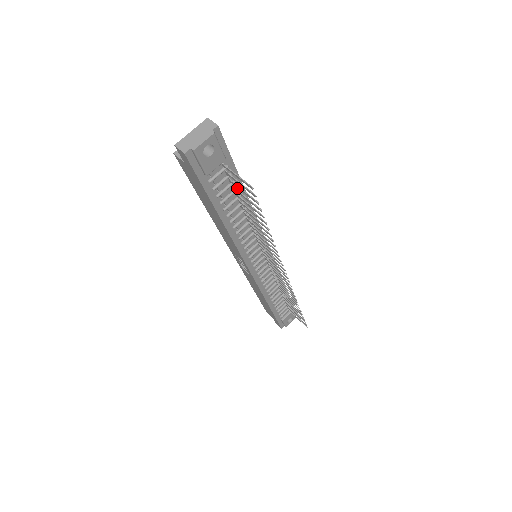
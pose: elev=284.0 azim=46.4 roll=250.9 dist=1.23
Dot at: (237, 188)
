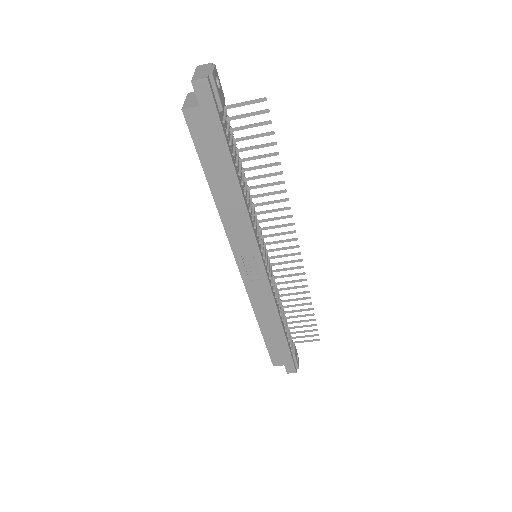
Dot at: (235, 143)
